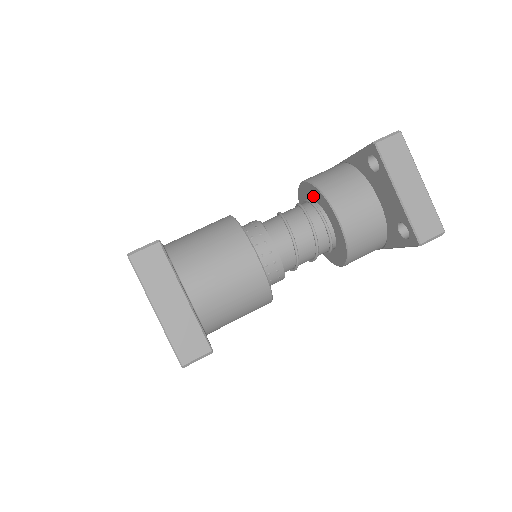
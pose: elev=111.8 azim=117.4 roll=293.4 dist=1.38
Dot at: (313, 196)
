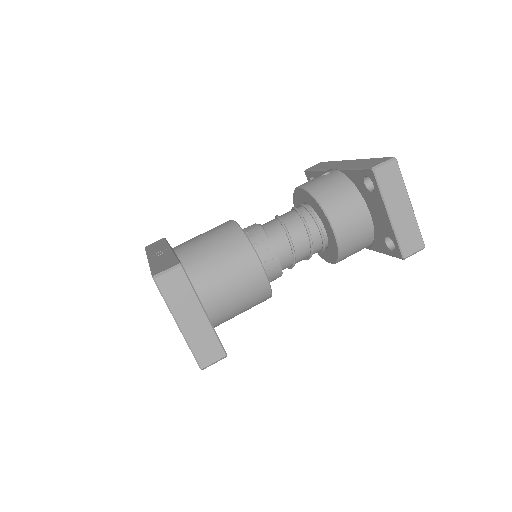
Dot at: (310, 203)
